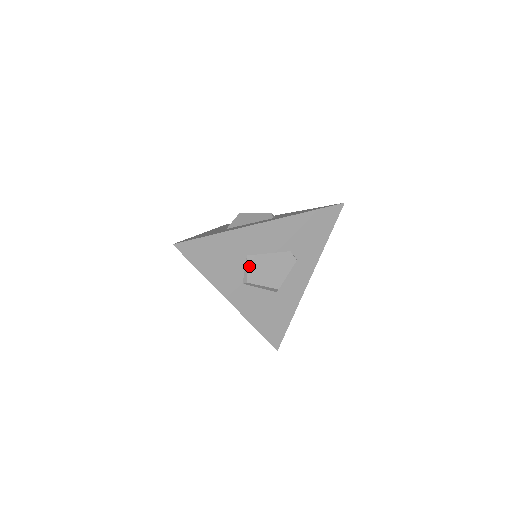
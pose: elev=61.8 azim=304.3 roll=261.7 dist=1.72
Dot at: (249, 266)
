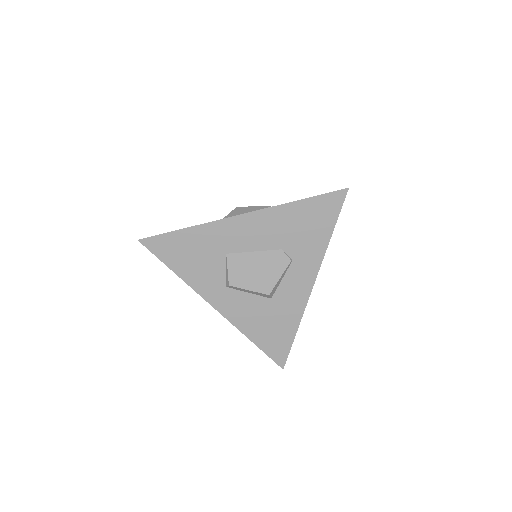
Dot at: (230, 266)
